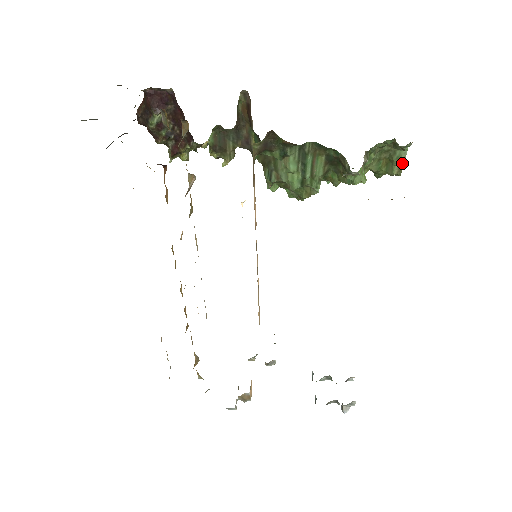
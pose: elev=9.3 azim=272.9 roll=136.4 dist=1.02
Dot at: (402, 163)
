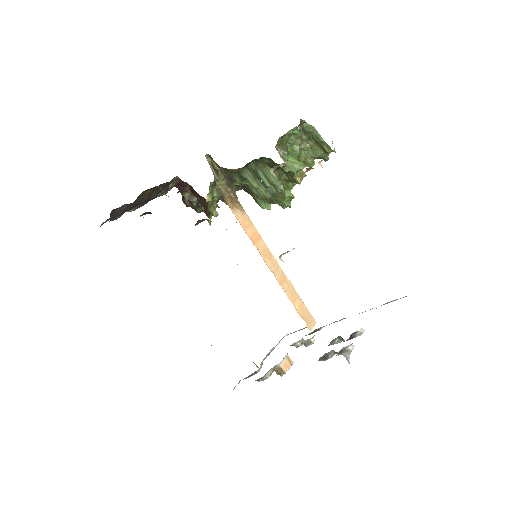
Dot at: (321, 140)
